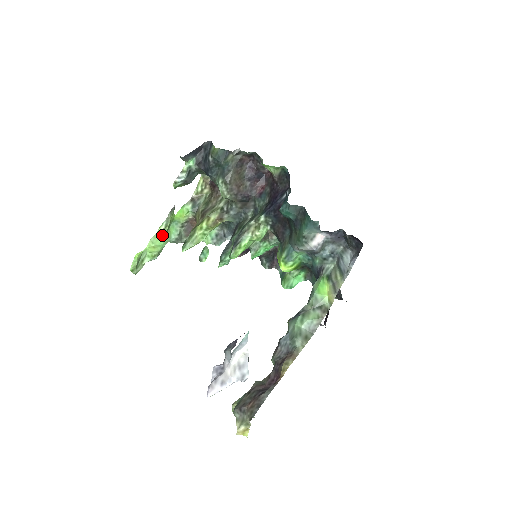
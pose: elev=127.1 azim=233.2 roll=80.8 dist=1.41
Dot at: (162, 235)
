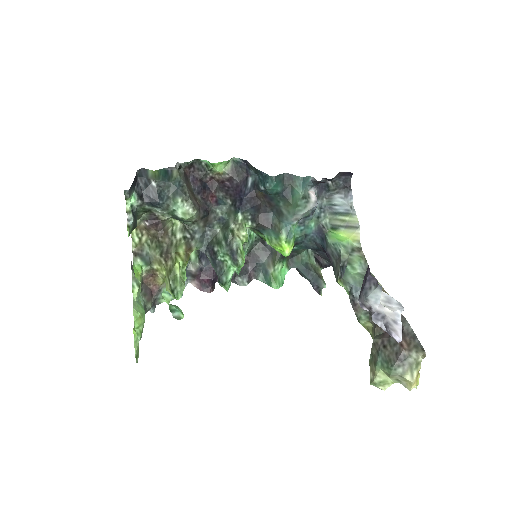
Dot at: (137, 301)
